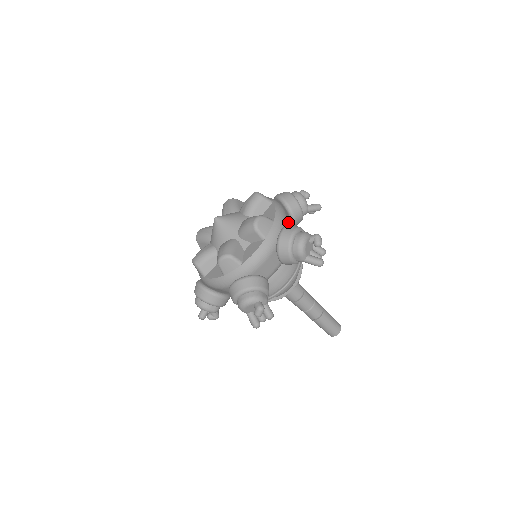
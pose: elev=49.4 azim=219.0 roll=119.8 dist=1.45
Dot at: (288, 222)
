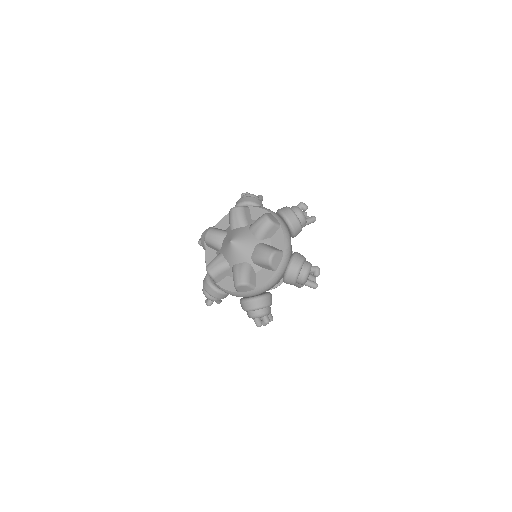
Dot at: (274, 285)
